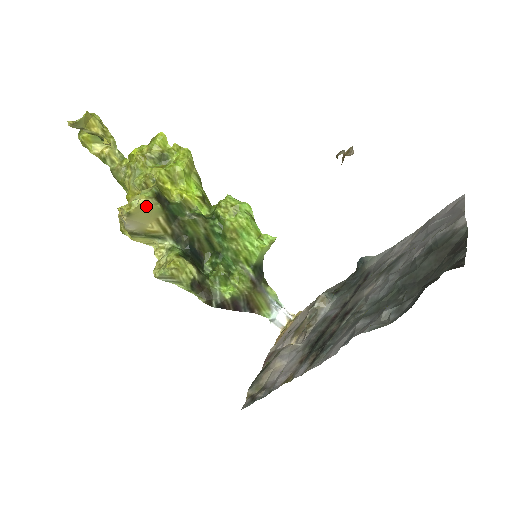
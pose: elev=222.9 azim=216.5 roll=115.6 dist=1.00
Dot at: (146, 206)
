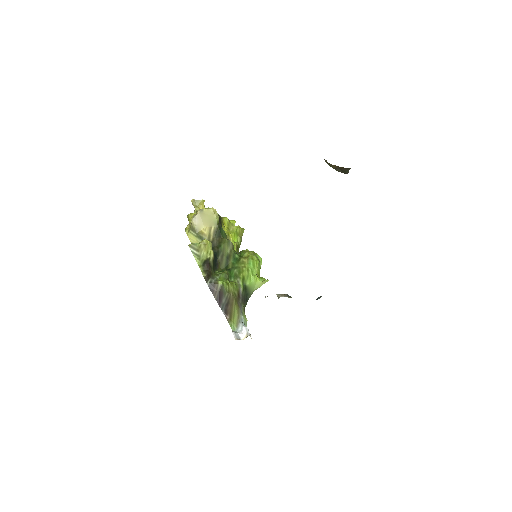
Dot at: (212, 214)
